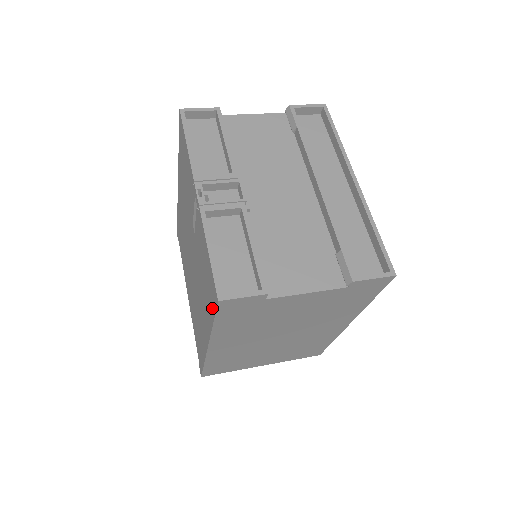
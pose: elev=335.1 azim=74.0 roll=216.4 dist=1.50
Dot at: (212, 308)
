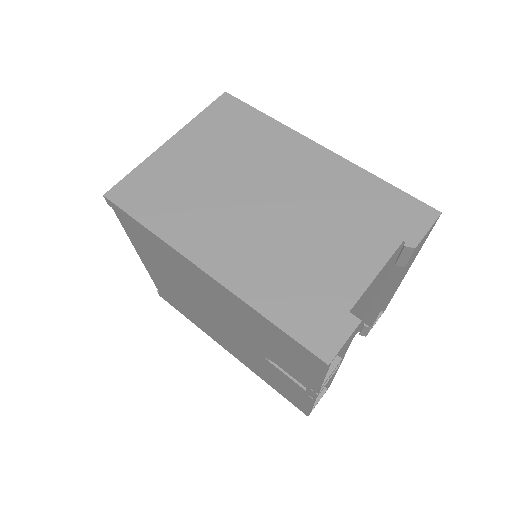
Dot at: (282, 394)
